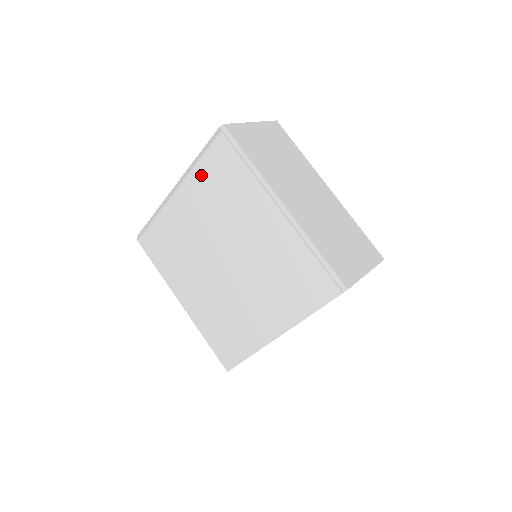
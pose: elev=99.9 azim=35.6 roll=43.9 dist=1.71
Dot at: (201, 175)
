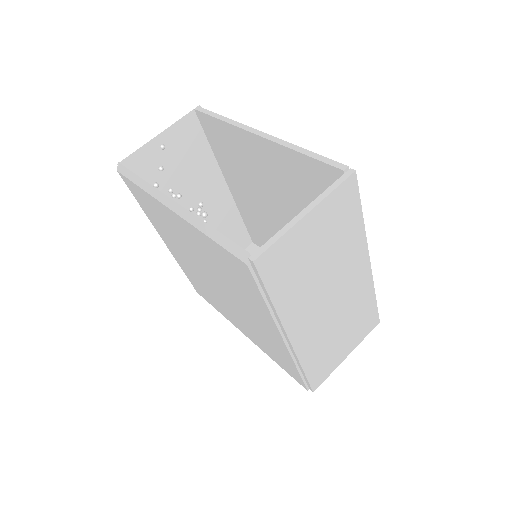
Dot at: (208, 244)
